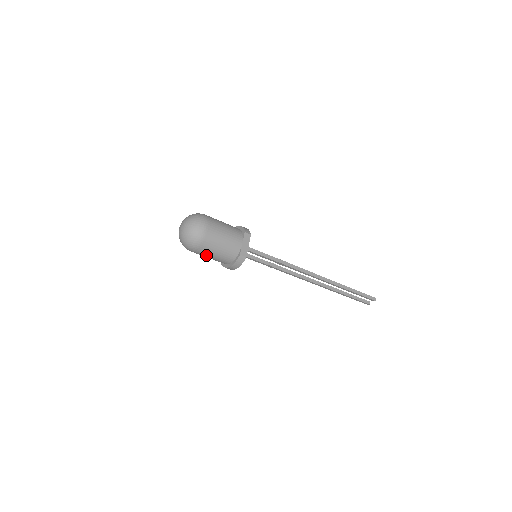
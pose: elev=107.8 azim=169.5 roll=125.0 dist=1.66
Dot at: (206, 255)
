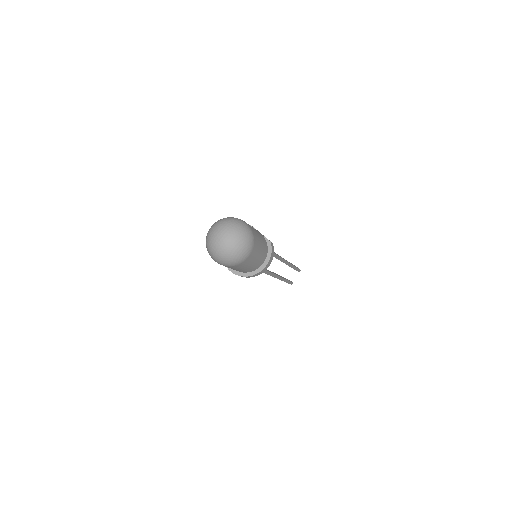
Dot at: (254, 258)
